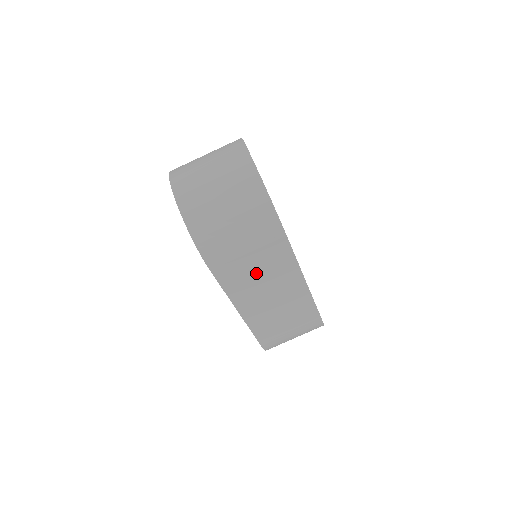
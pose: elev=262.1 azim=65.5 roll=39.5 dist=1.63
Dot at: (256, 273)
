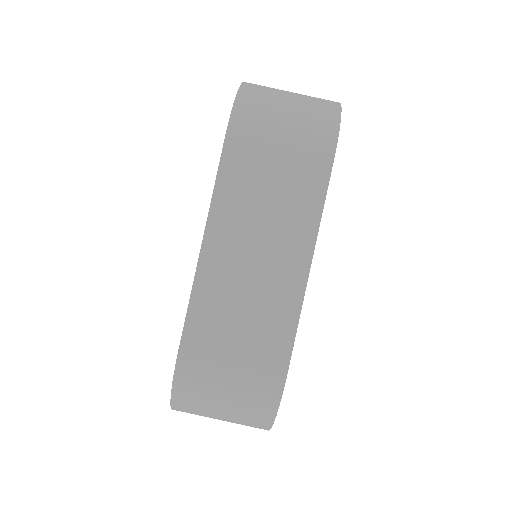
Dot at: (266, 194)
